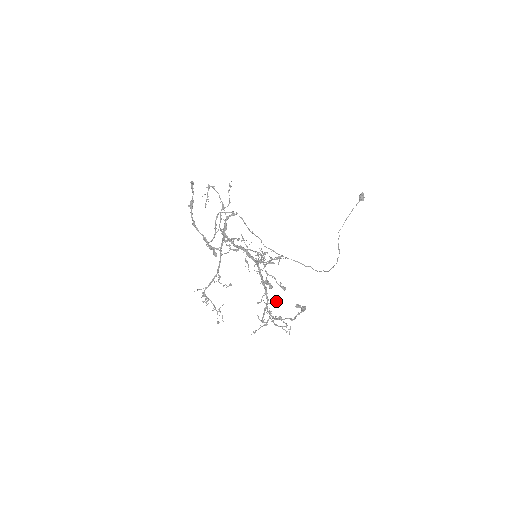
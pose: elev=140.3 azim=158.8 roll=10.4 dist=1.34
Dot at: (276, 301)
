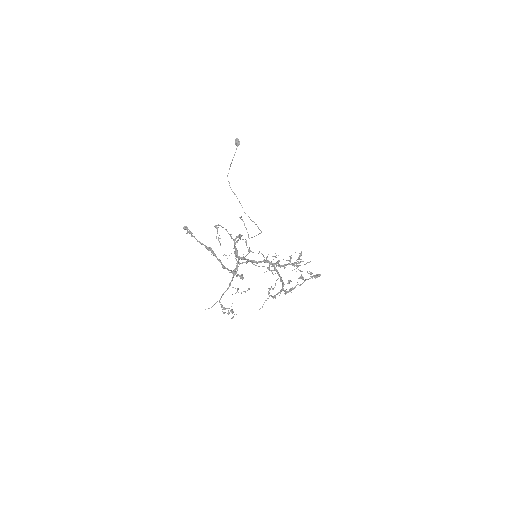
Dot at: (289, 280)
